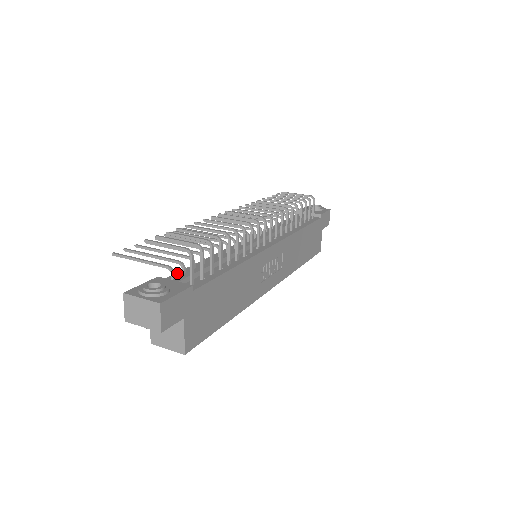
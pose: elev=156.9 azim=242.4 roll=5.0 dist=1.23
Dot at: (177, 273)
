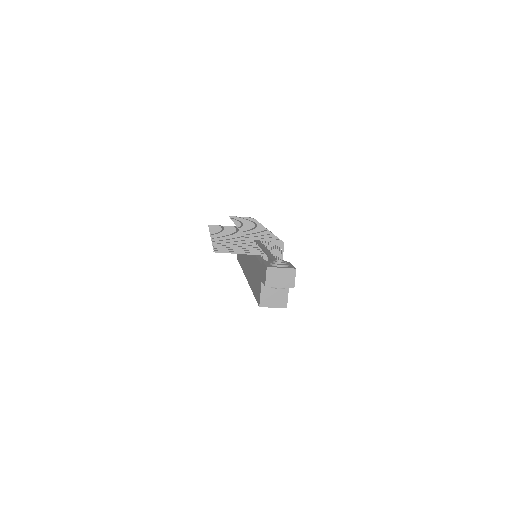
Dot at: (260, 260)
